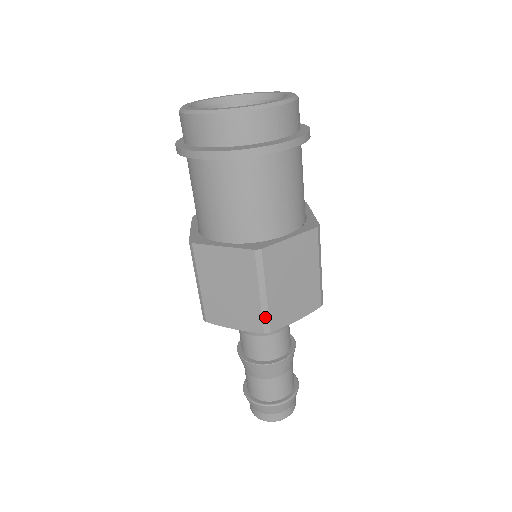
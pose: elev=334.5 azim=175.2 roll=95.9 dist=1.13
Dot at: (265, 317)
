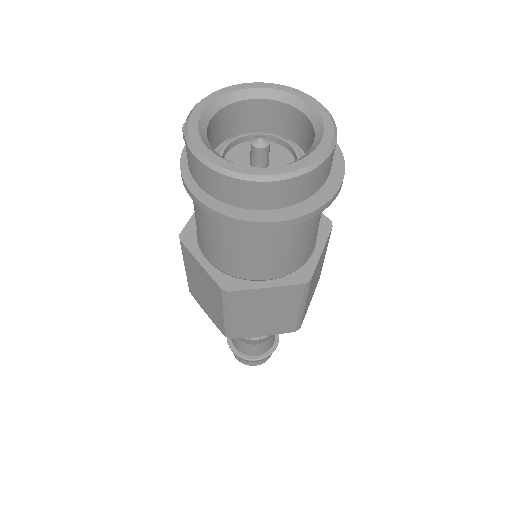
Dot at: (299, 322)
